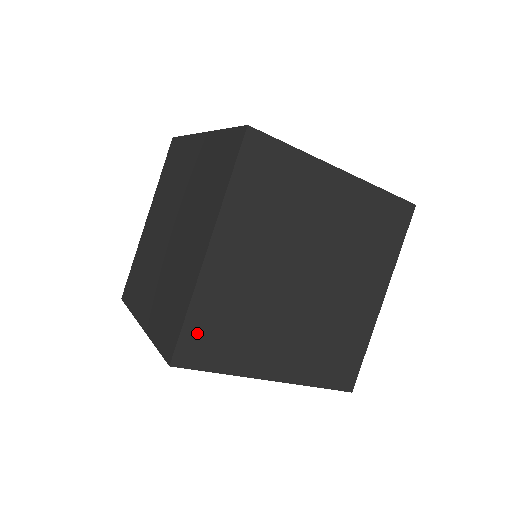
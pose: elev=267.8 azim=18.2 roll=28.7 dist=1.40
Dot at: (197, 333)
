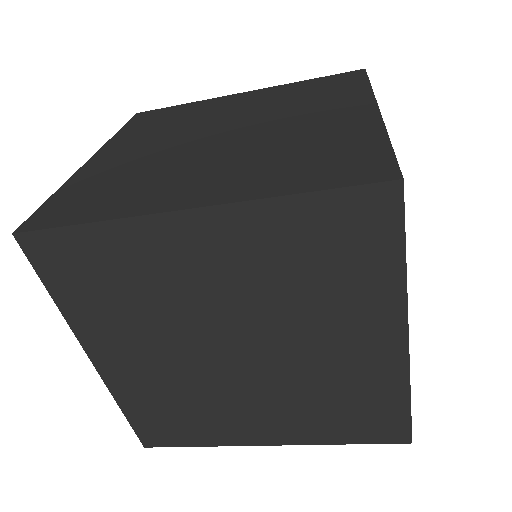
Dot at: occluded
